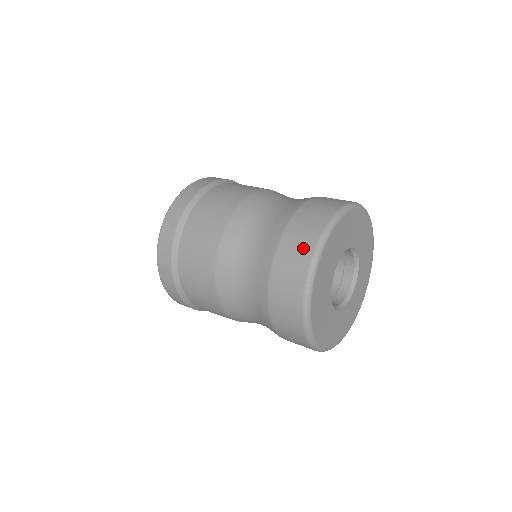
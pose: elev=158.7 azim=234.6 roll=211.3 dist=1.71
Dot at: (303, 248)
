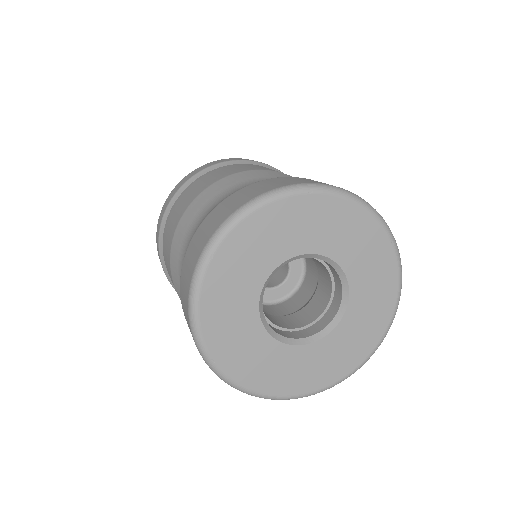
Dot at: (286, 182)
